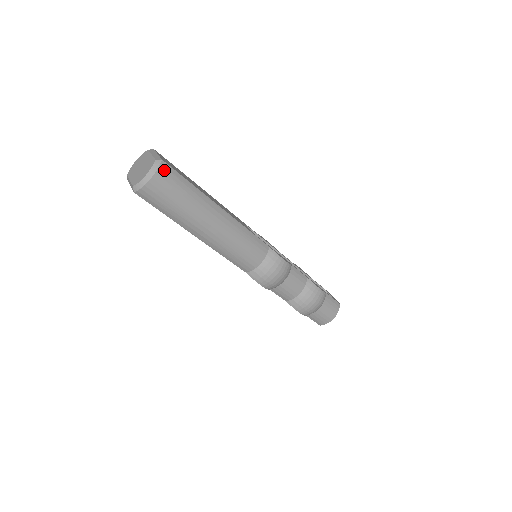
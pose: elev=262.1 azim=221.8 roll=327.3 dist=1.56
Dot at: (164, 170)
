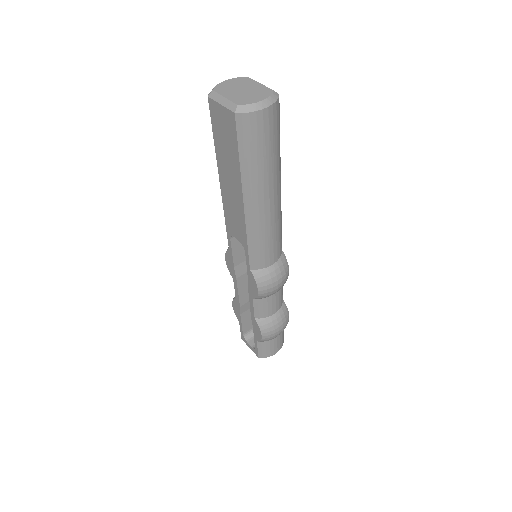
Dot at: (277, 107)
